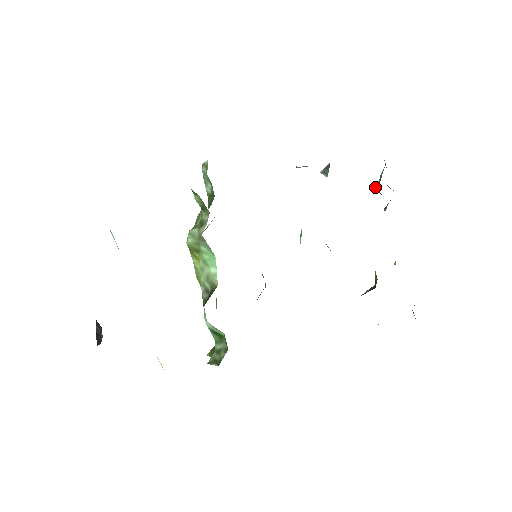
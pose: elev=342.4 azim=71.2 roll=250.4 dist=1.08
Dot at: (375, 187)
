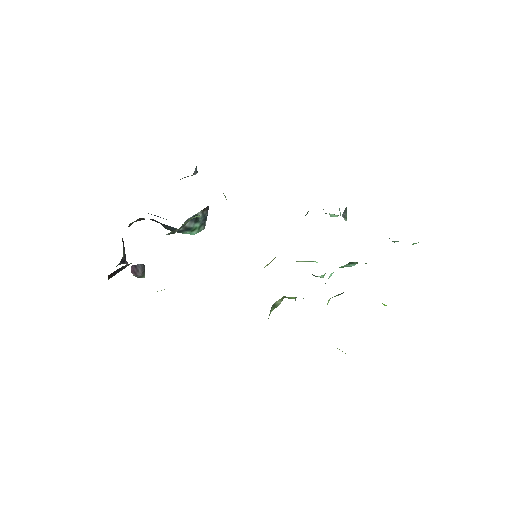
Dot at: occluded
